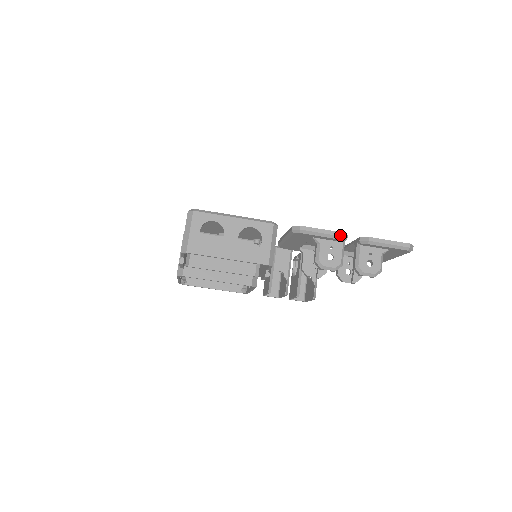
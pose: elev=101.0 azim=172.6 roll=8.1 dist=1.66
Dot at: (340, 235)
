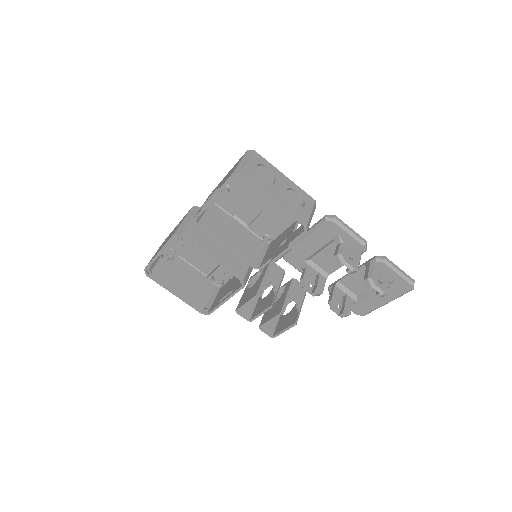
Dot at: (364, 241)
